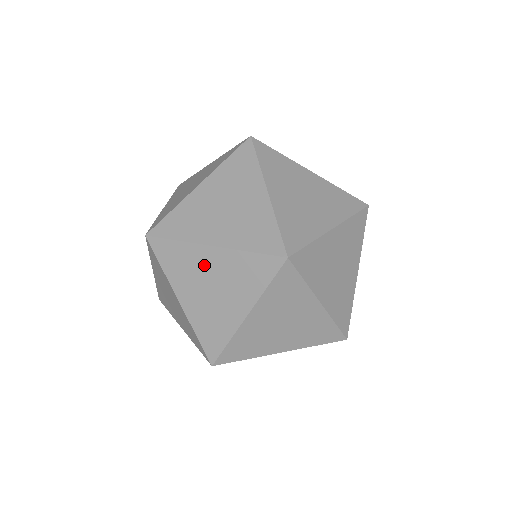
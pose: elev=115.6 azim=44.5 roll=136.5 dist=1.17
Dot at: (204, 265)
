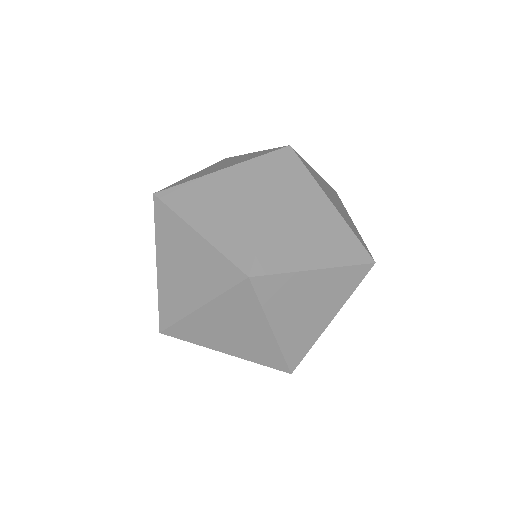
Dot at: occluded
